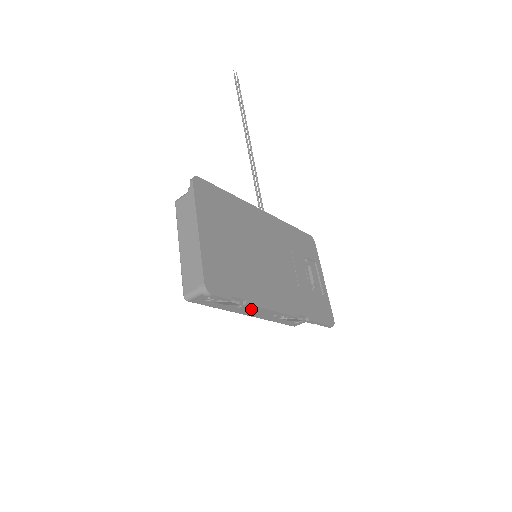
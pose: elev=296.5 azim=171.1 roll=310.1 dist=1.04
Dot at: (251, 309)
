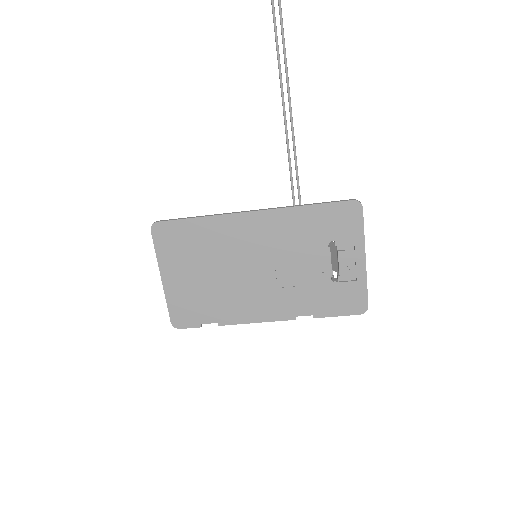
Dot at: occluded
